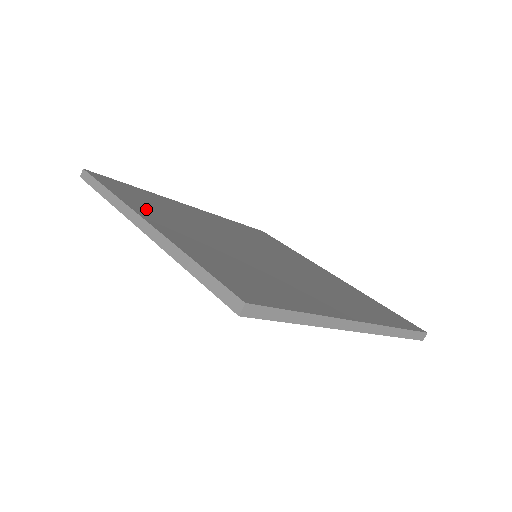
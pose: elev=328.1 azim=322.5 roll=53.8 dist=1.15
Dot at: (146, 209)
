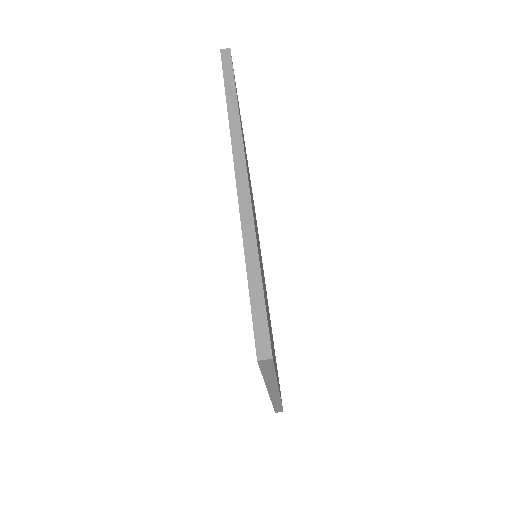
Dot at: occluded
